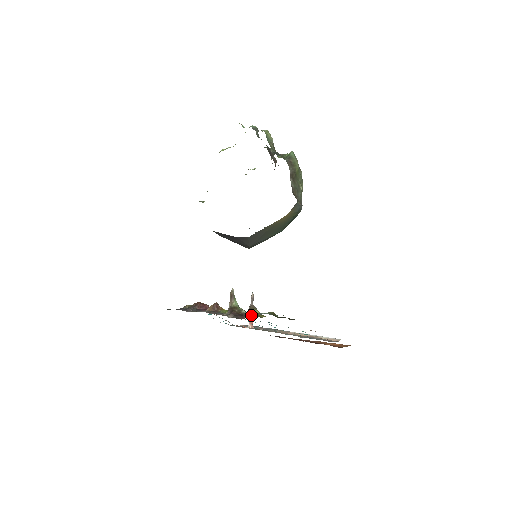
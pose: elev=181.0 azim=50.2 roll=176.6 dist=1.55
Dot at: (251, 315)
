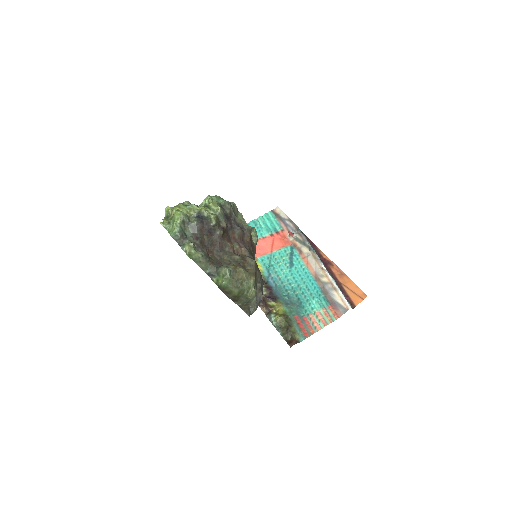
Dot at: (267, 308)
